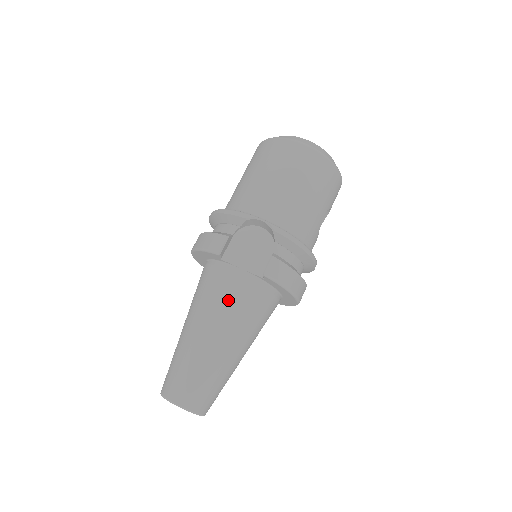
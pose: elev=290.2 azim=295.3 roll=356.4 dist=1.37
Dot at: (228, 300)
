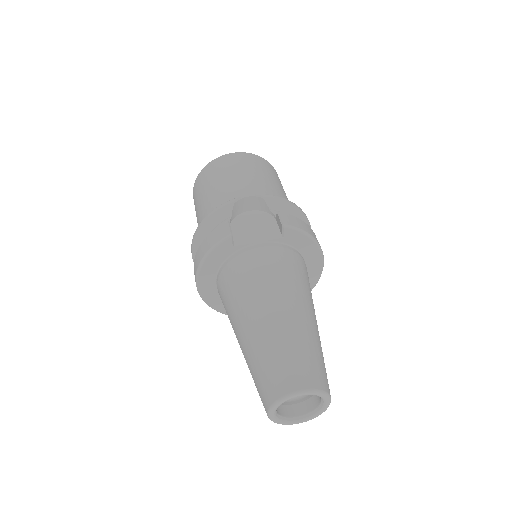
Dot at: (268, 271)
